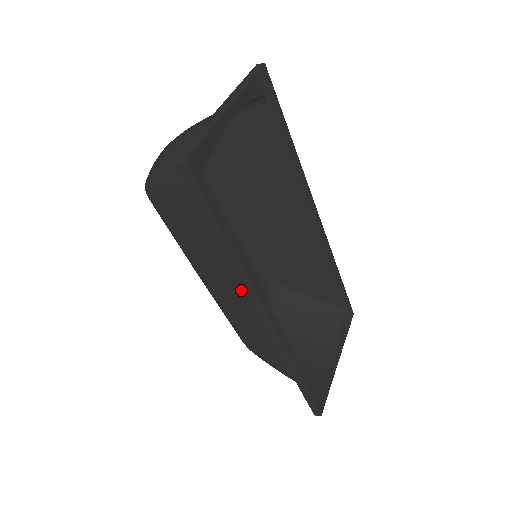
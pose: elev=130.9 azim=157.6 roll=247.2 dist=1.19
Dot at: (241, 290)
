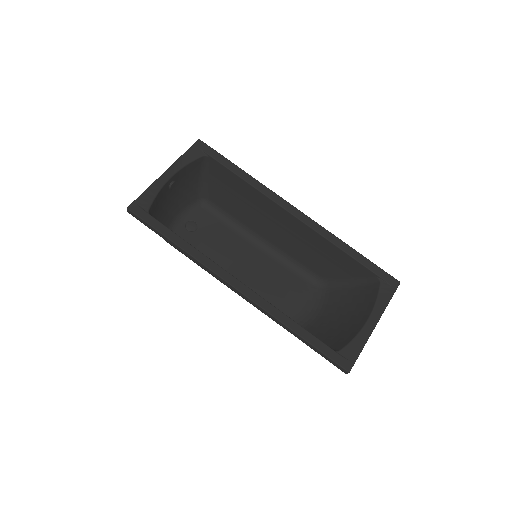
Dot at: occluded
